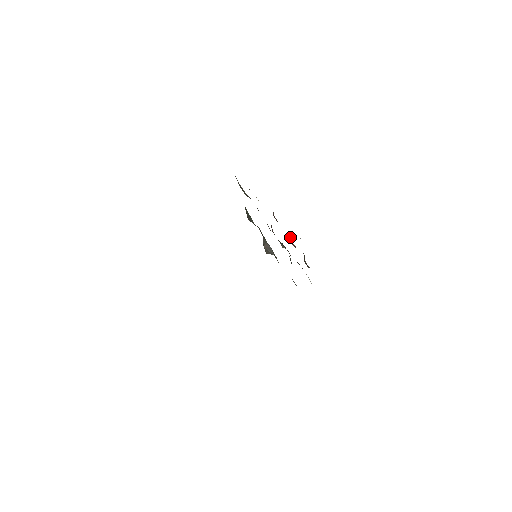
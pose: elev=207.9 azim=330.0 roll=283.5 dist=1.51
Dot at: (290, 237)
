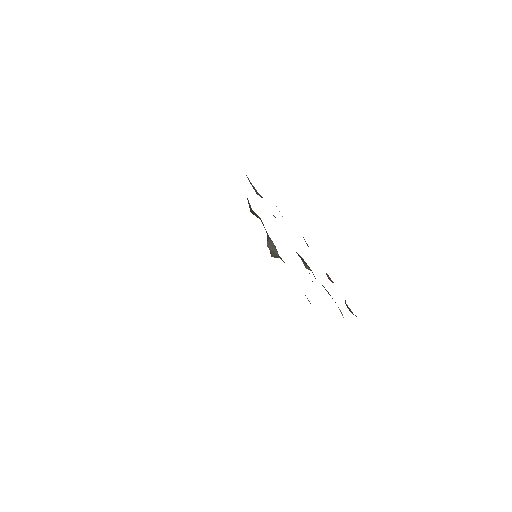
Dot at: occluded
